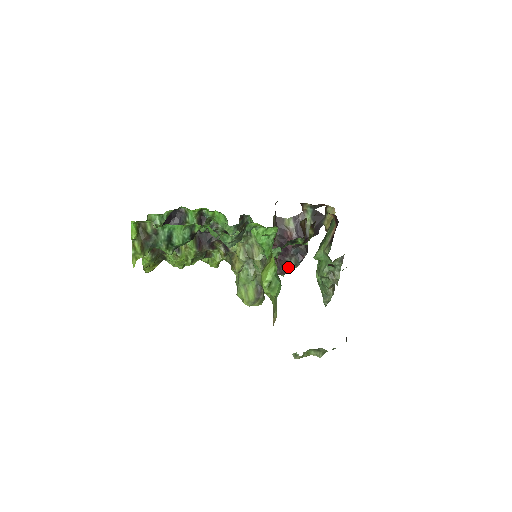
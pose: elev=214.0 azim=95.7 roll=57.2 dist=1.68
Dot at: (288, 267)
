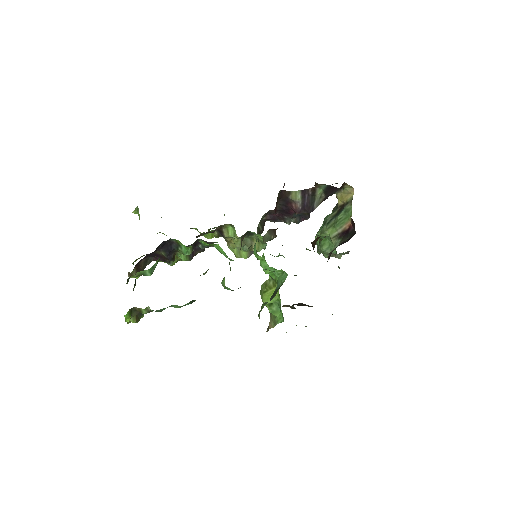
Dot at: (286, 222)
